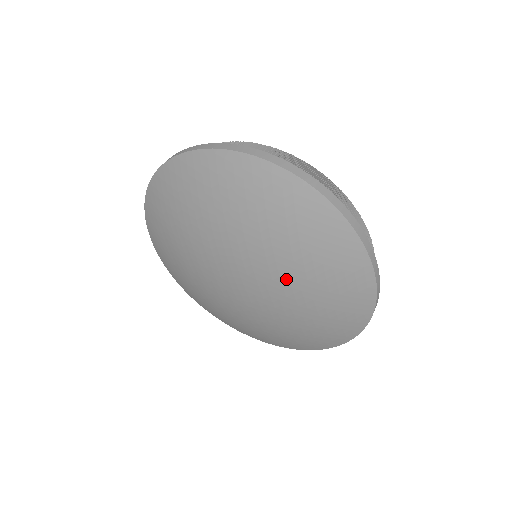
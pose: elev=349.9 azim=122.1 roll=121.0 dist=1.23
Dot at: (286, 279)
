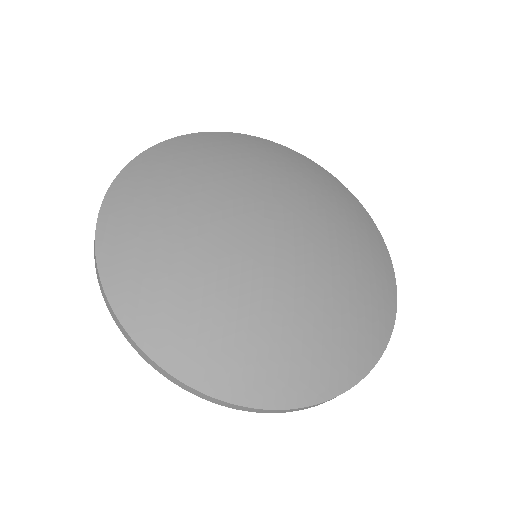
Dot at: (334, 236)
